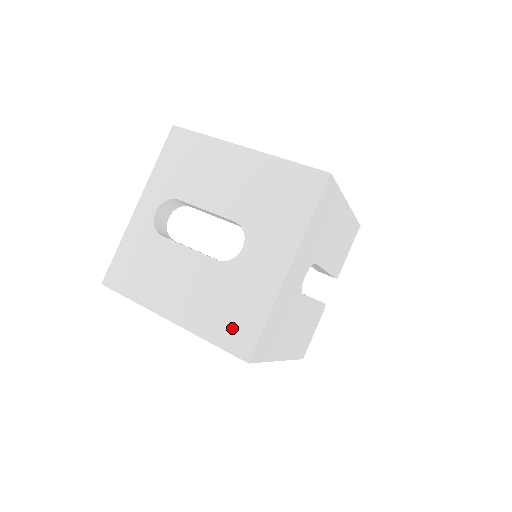
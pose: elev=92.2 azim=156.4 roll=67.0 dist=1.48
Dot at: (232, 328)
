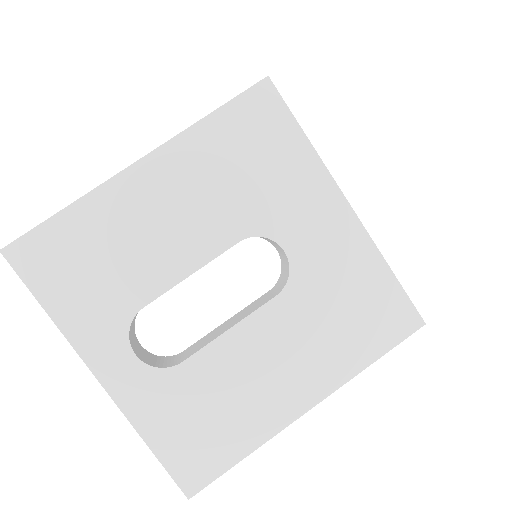
Dot at: (375, 323)
